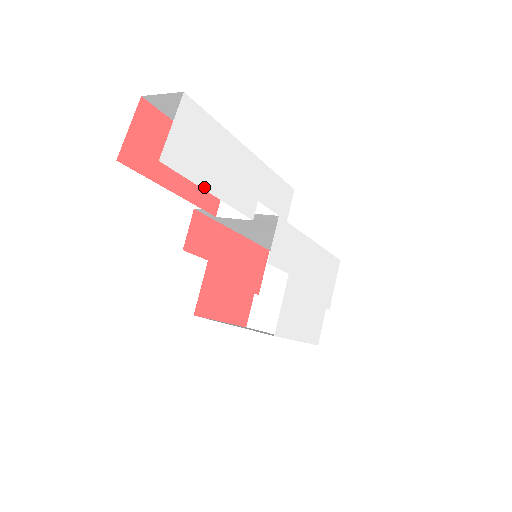
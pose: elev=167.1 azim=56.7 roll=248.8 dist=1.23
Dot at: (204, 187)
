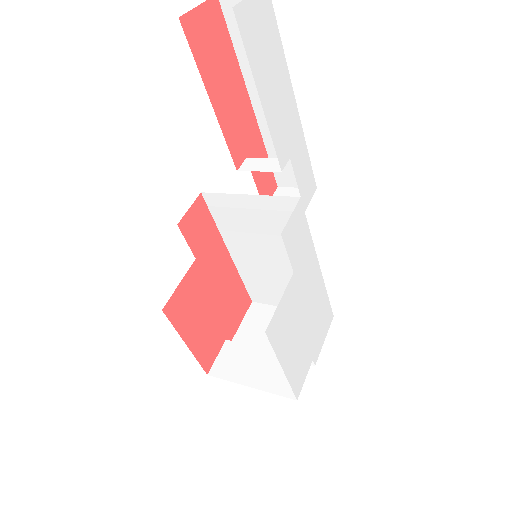
Dot at: (256, 83)
